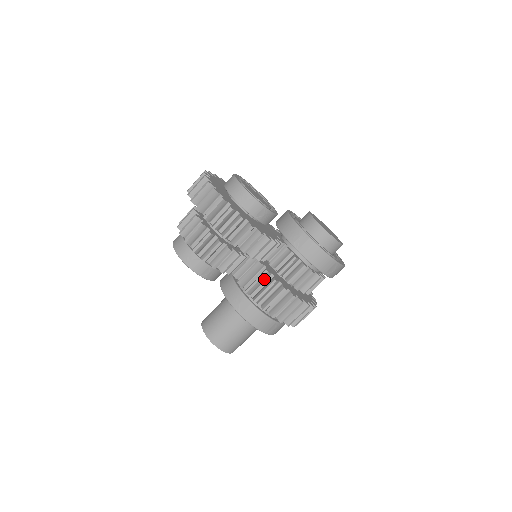
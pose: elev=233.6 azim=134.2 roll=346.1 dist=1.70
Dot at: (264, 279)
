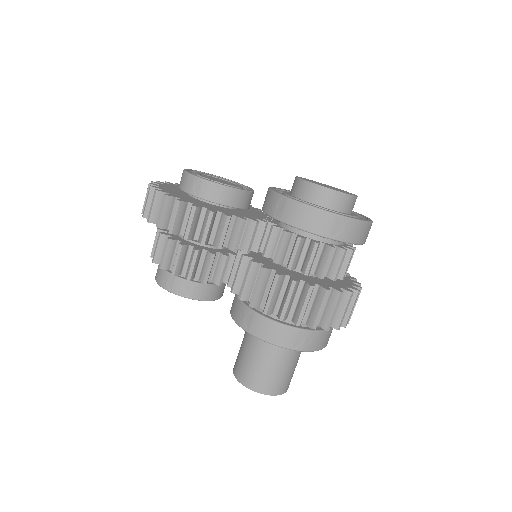
Dot at: (254, 274)
